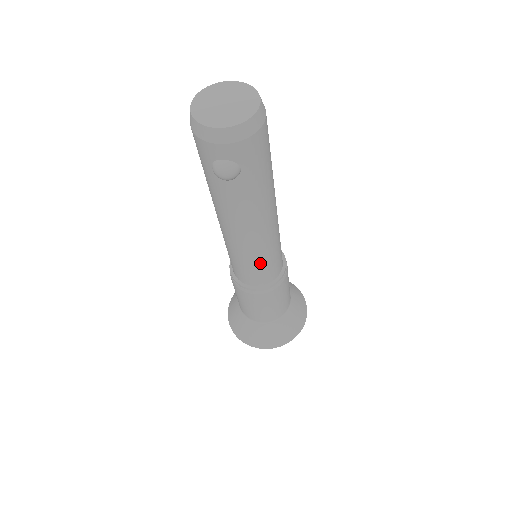
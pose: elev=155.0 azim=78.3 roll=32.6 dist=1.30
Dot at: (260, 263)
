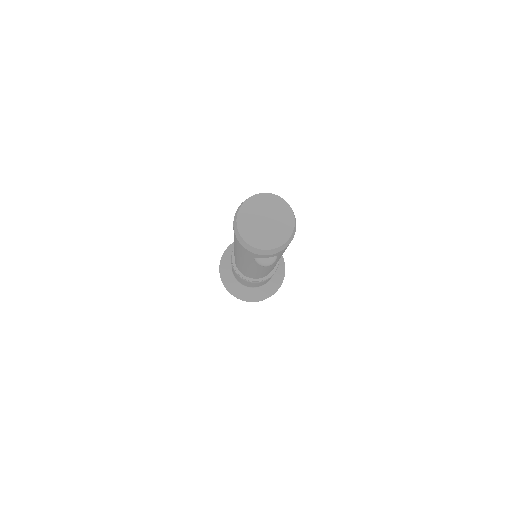
Dot at: occluded
